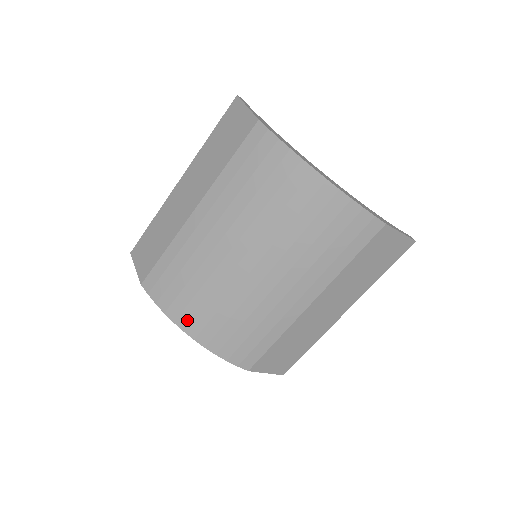
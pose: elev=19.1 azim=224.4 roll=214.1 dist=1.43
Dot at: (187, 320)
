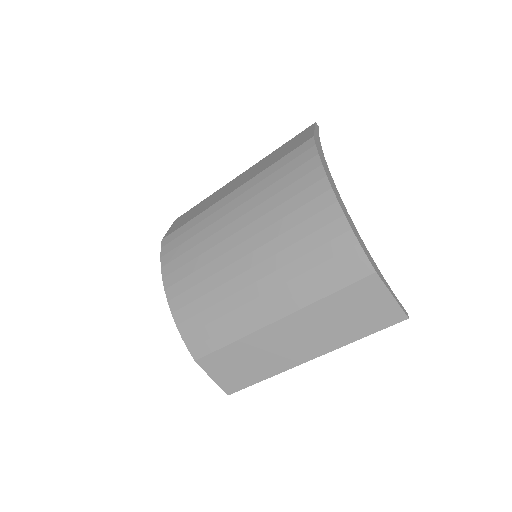
Dot at: (172, 281)
